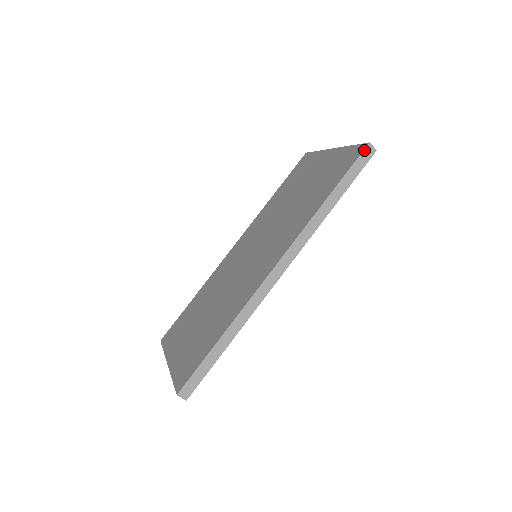
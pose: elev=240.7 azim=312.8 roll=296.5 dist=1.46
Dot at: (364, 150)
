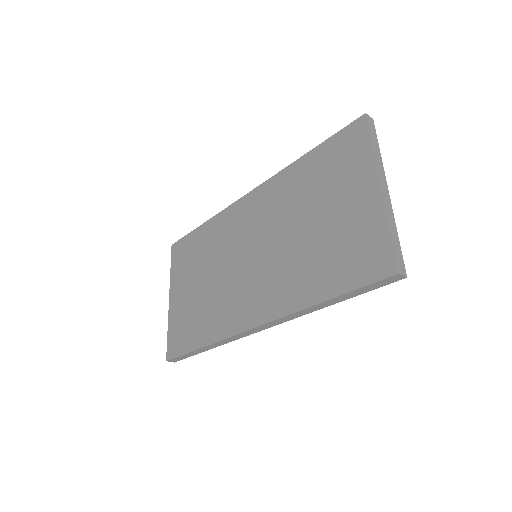
Dot at: (388, 278)
